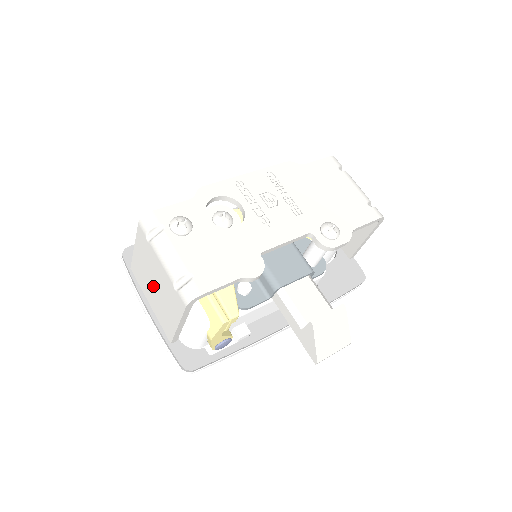
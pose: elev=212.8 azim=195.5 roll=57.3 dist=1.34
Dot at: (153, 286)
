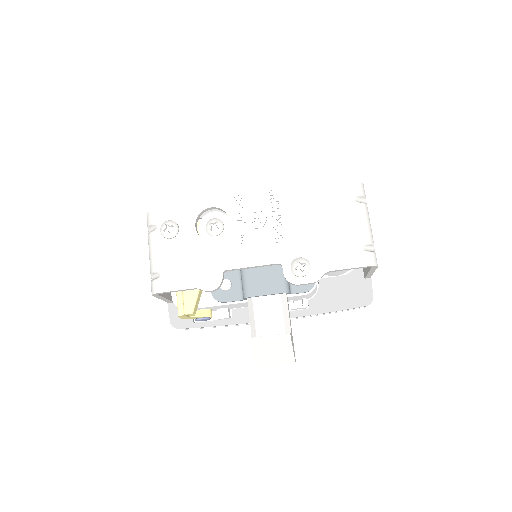
Dot at: occluded
